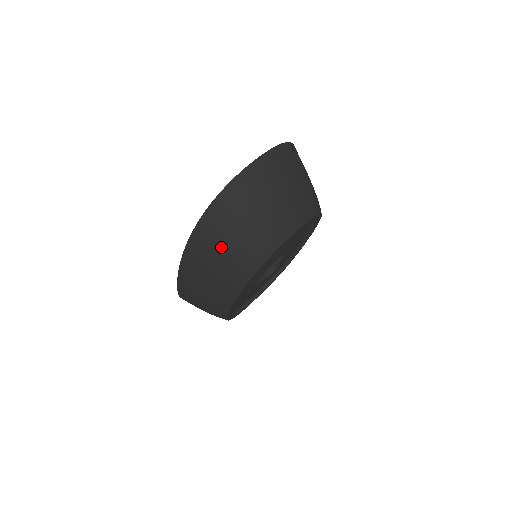
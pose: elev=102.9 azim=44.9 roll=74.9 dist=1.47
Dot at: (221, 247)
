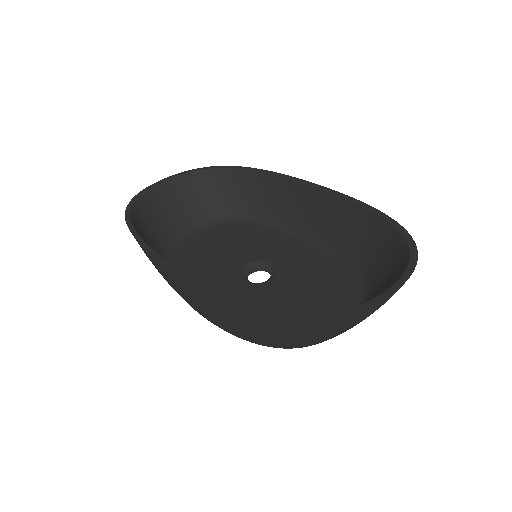
Dot at: (282, 334)
